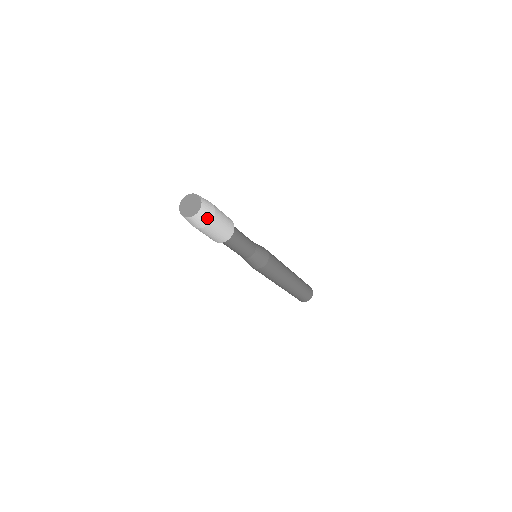
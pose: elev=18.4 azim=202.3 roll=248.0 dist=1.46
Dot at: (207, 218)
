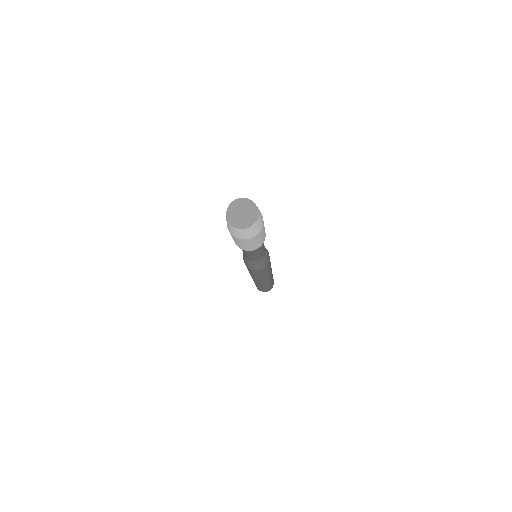
Dot at: (261, 216)
